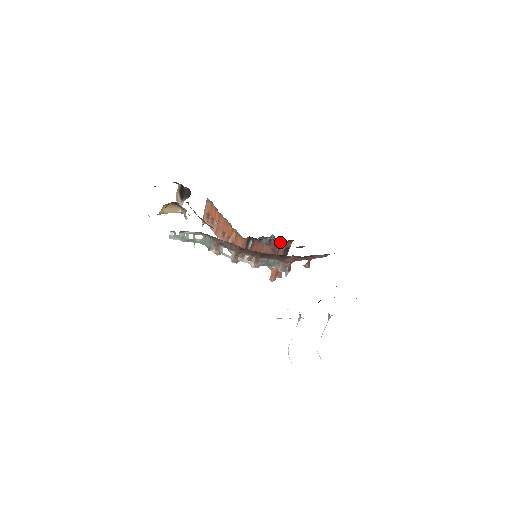
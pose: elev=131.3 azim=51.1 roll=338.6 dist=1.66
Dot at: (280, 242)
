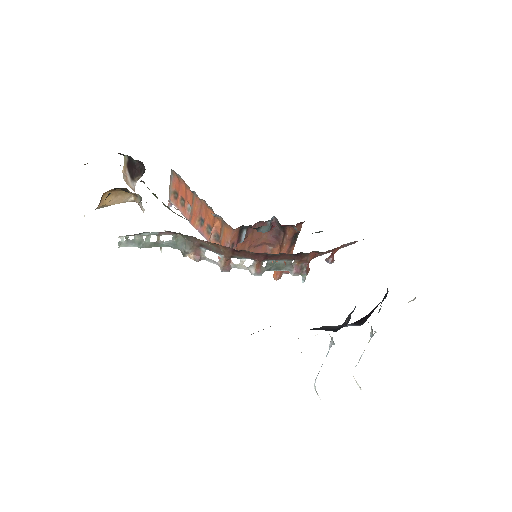
Dot at: (285, 226)
